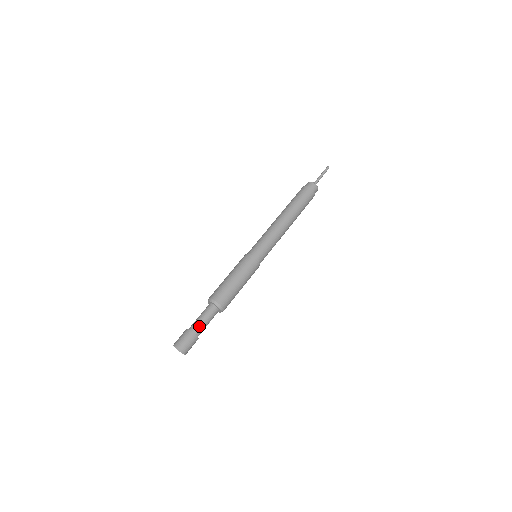
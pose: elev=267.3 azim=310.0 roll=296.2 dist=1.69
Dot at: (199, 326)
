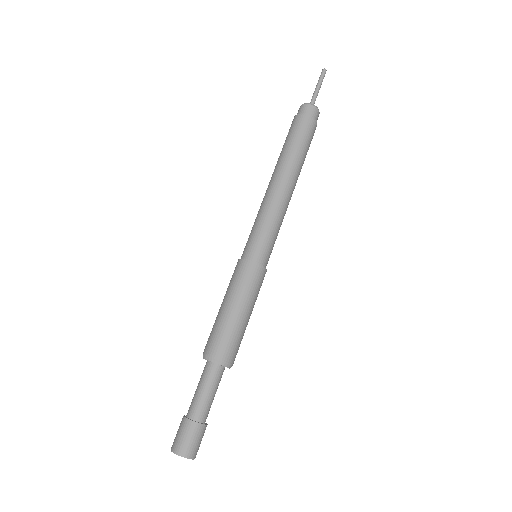
Dot at: (201, 407)
